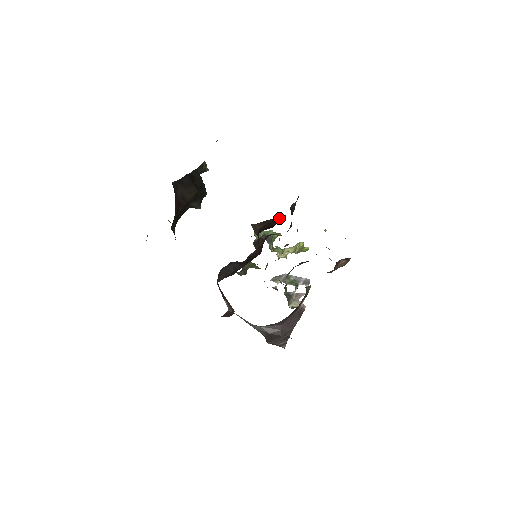
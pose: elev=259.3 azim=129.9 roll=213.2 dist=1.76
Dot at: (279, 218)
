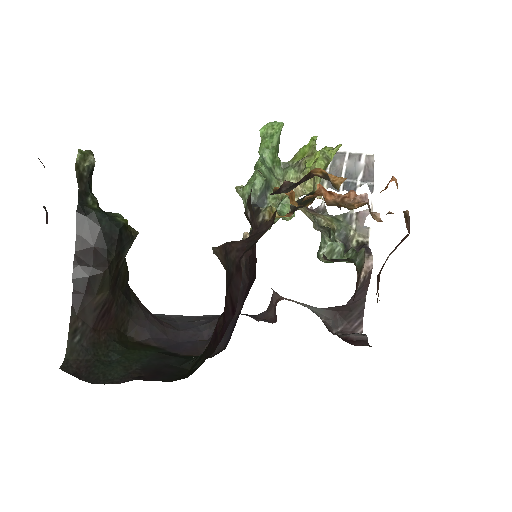
Dot at: (237, 271)
